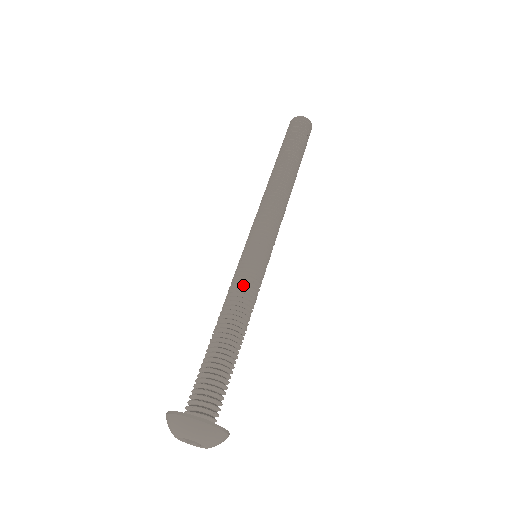
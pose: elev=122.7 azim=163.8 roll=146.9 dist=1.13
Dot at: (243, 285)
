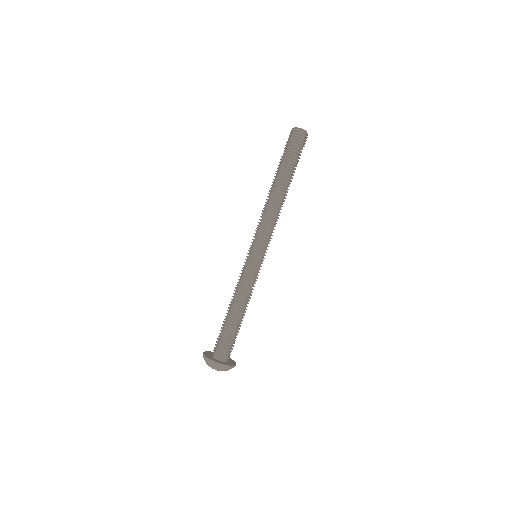
Dot at: (244, 282)
